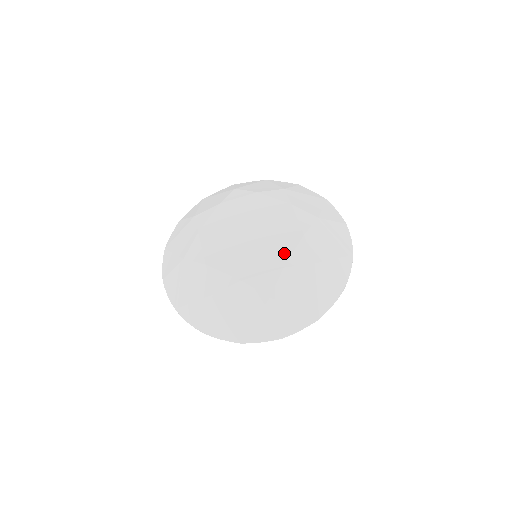
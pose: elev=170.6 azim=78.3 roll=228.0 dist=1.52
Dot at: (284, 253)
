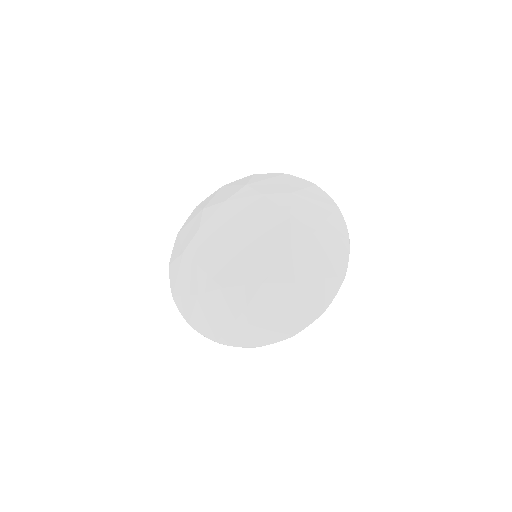
Dot at: (267, 267)
